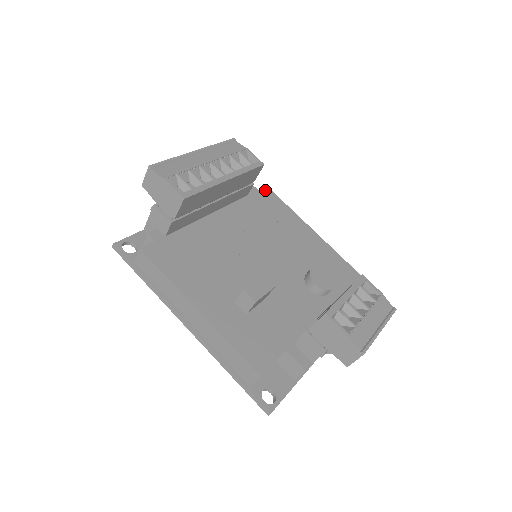
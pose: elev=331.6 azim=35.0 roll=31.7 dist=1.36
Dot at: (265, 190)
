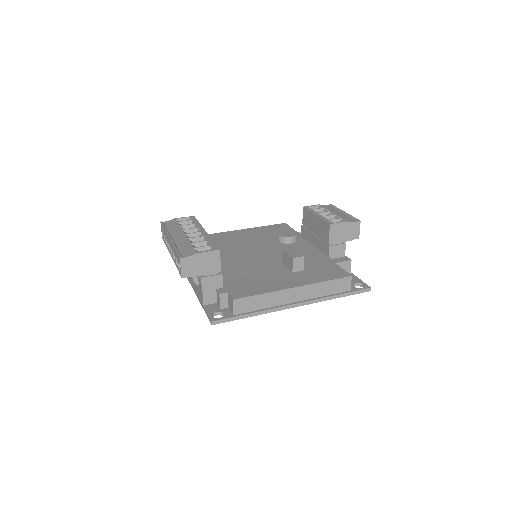
Dot at: occluded
